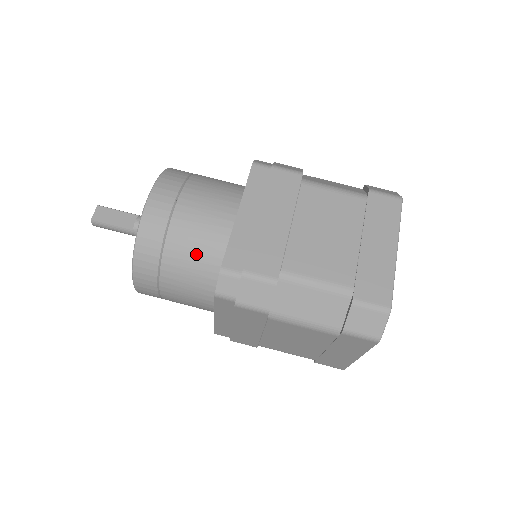
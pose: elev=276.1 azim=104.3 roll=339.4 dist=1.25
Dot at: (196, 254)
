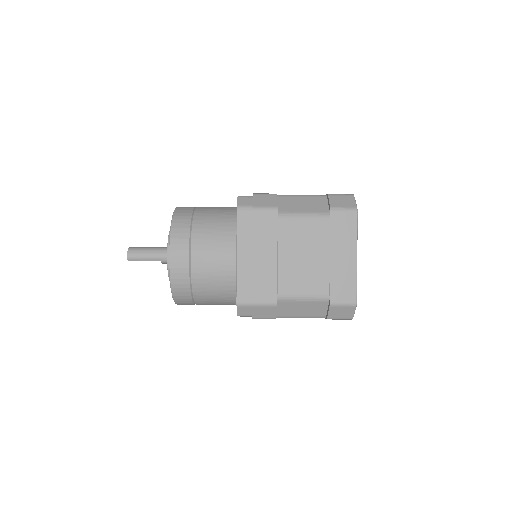
Dot at: occluded
